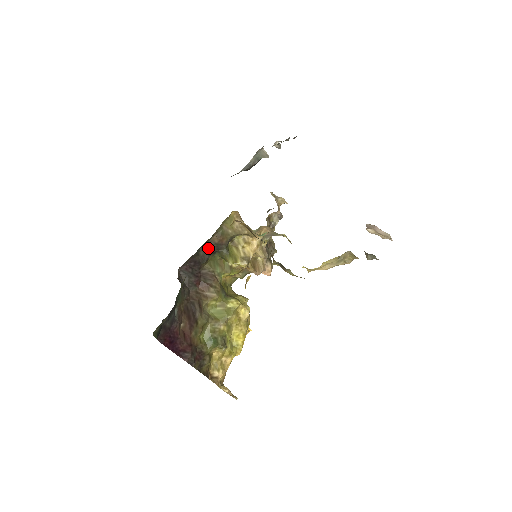
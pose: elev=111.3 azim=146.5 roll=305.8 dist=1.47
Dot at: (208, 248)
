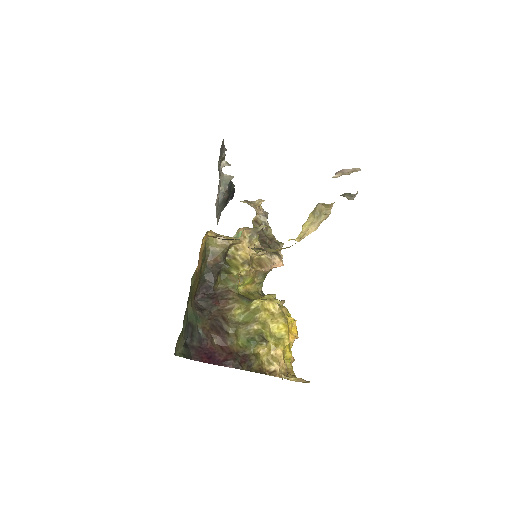
Dot at: (210, 272)
